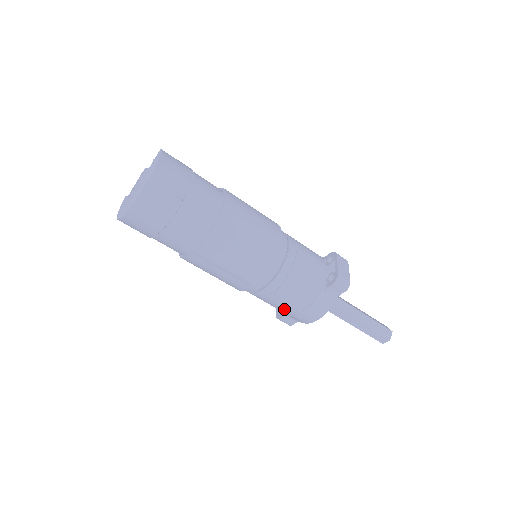
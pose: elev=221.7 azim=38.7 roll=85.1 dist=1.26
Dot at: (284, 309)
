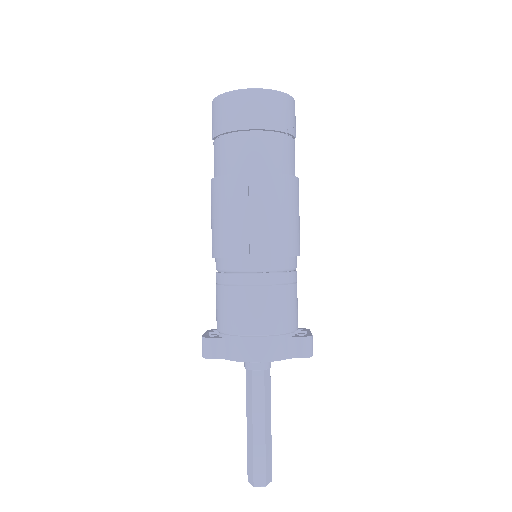
Dot at: (240, 318)
